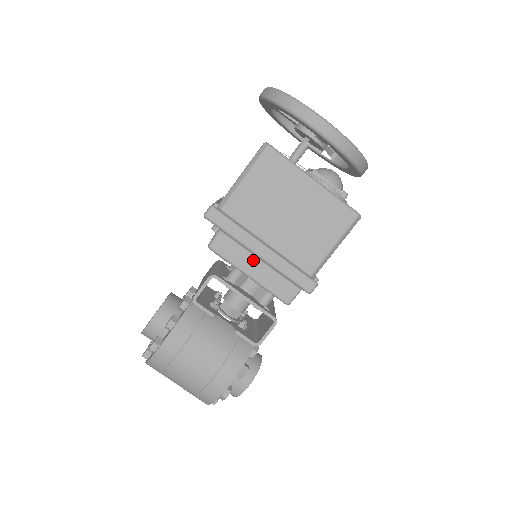
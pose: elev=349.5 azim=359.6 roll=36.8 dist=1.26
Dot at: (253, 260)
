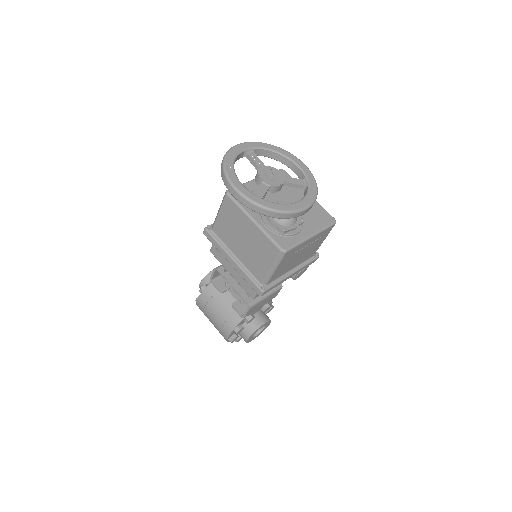
Dot at: (230, 265)
